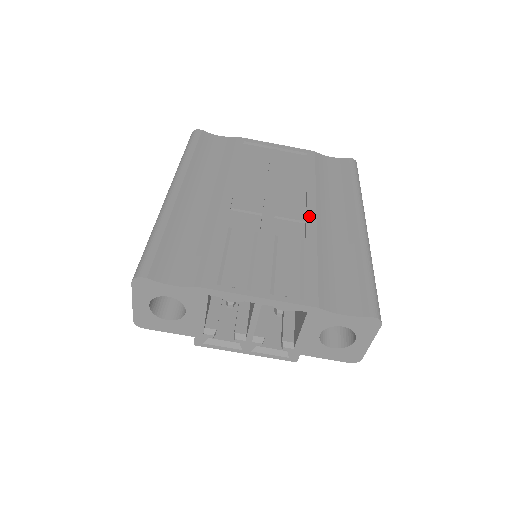
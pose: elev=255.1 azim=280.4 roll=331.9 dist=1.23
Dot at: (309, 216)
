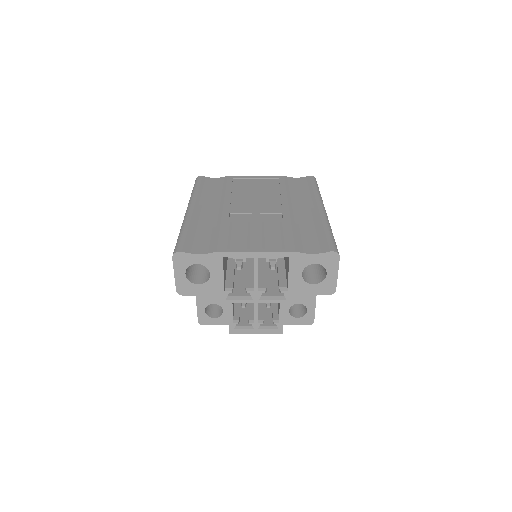
Dot at: (284, 209)
